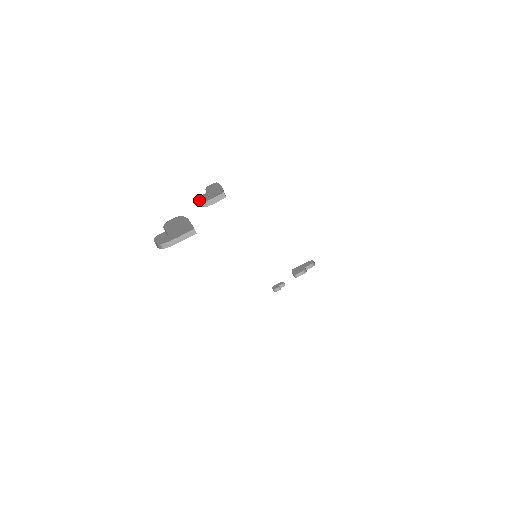
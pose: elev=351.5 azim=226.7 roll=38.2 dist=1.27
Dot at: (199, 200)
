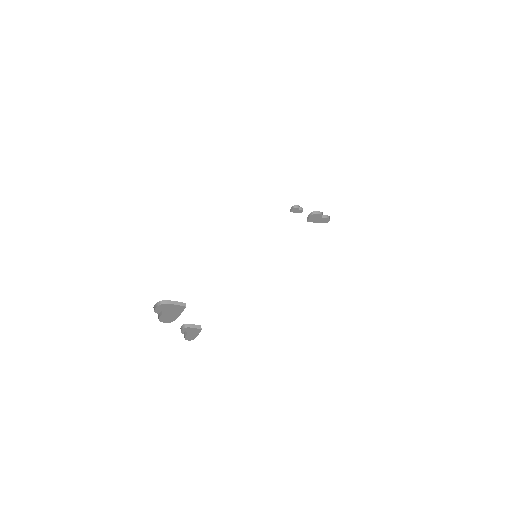
Dot at: (182, 326)
